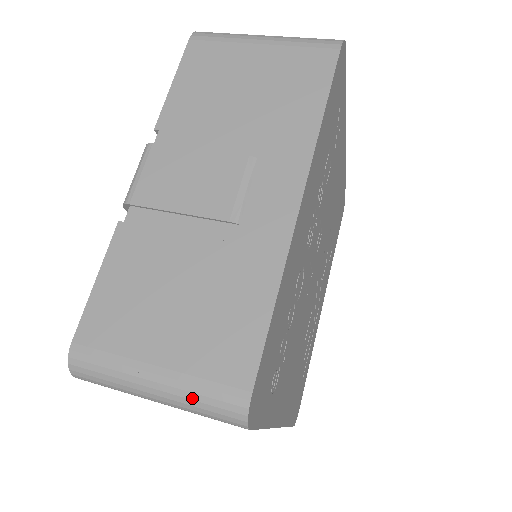
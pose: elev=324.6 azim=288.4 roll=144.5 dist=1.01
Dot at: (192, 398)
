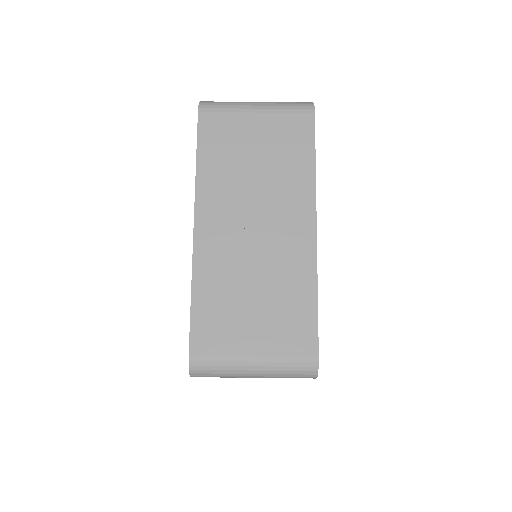
Dot at: occluded
